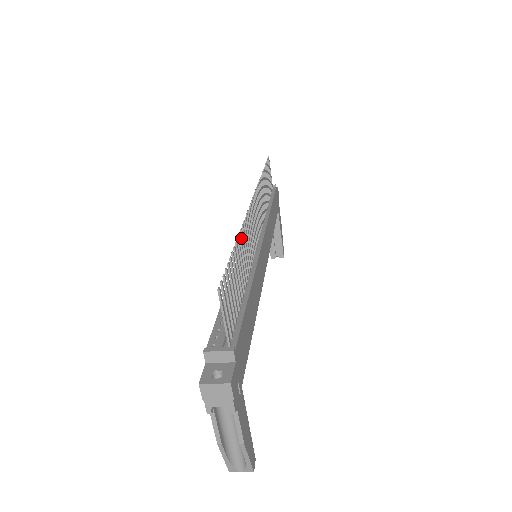
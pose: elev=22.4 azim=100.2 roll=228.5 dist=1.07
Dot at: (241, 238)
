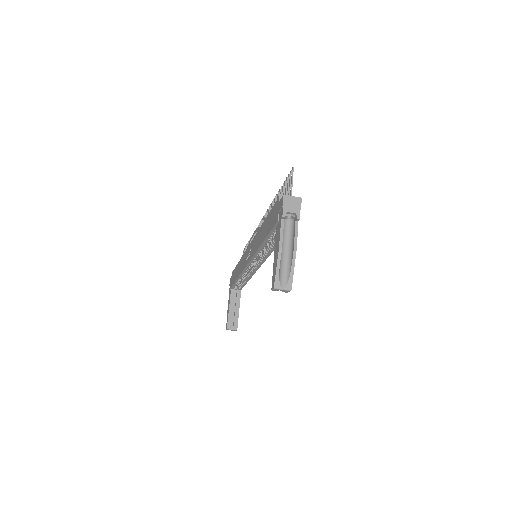
Dot at: (275, 201)
